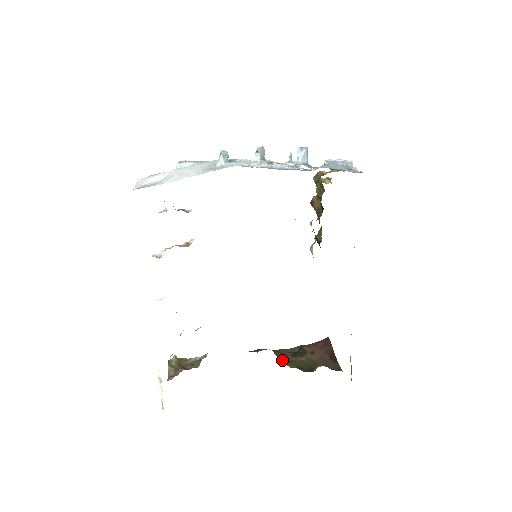
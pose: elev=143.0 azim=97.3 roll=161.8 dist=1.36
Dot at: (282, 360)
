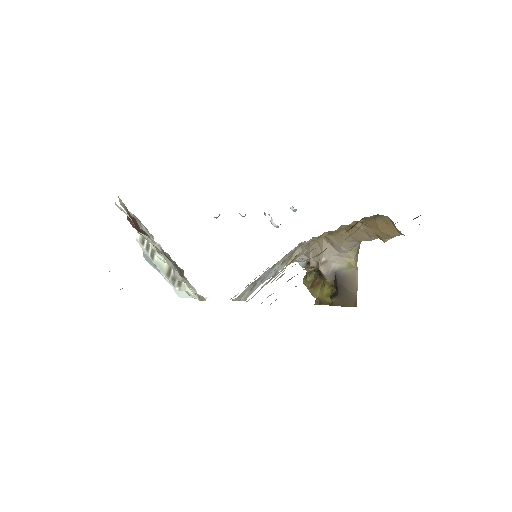
Dot at: occluded
